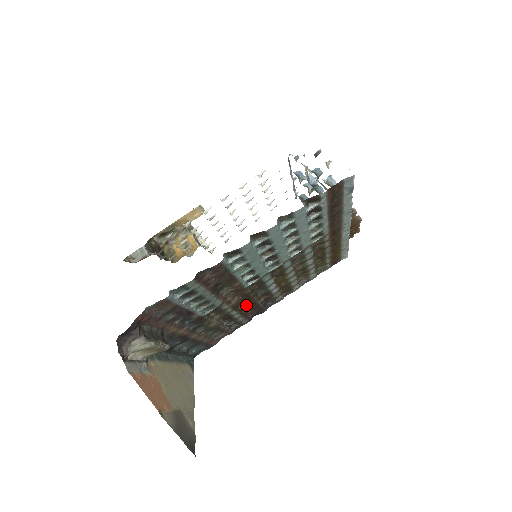
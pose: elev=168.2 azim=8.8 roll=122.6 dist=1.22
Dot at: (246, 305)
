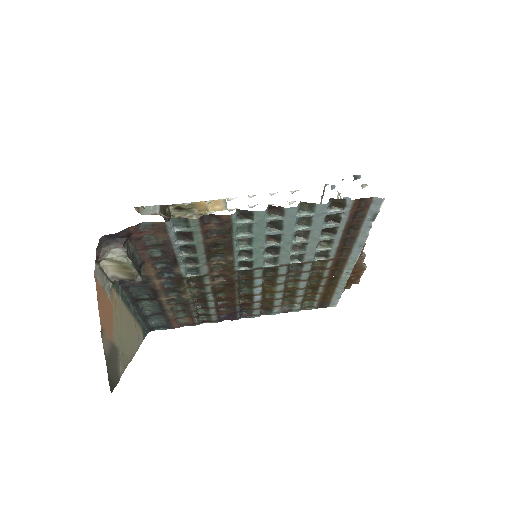
Dot at: (225, 296)
